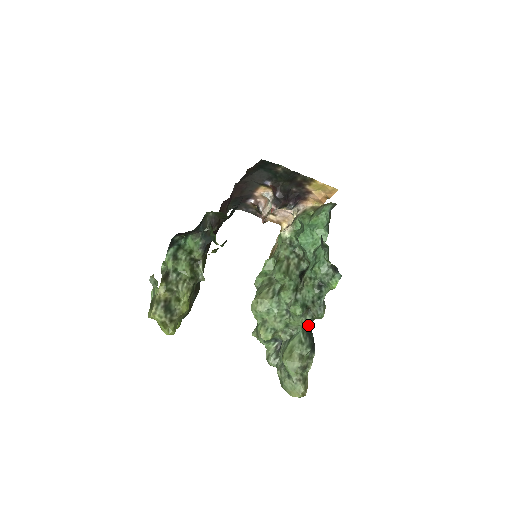
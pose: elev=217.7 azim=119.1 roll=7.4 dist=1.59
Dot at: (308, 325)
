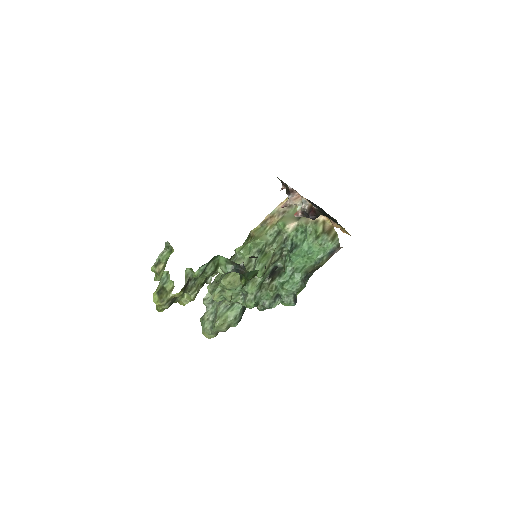
Dot at: occluded
